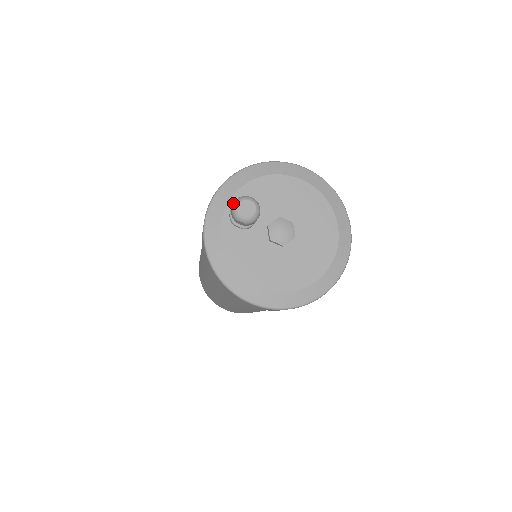
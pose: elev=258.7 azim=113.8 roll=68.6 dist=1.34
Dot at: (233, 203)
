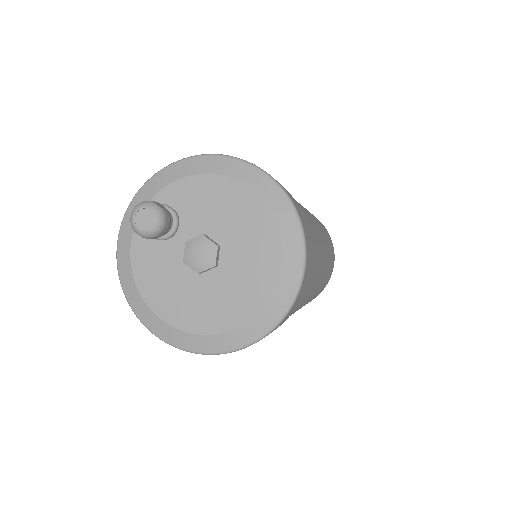
Dot at: occluded
